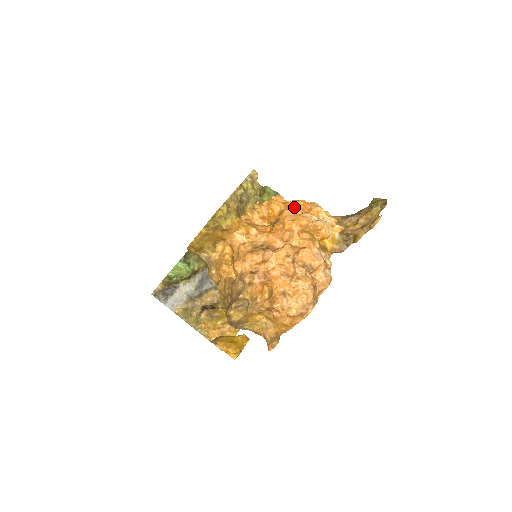
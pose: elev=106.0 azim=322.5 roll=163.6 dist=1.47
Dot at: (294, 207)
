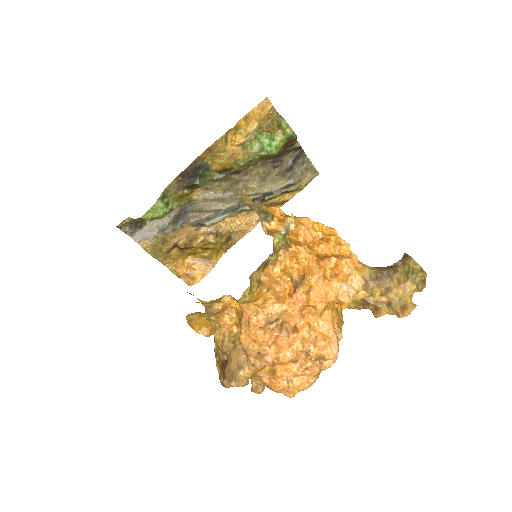
Dot at: (324, 265)
